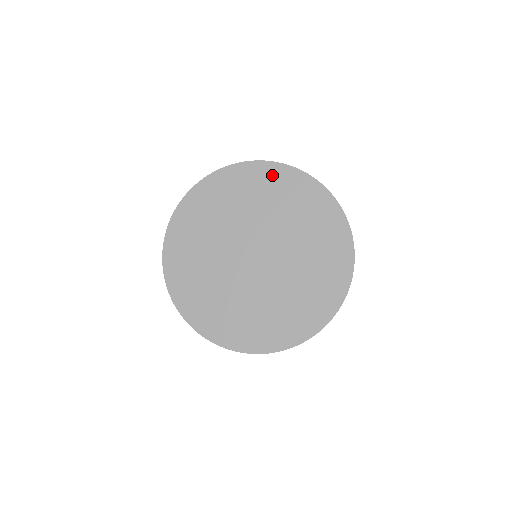
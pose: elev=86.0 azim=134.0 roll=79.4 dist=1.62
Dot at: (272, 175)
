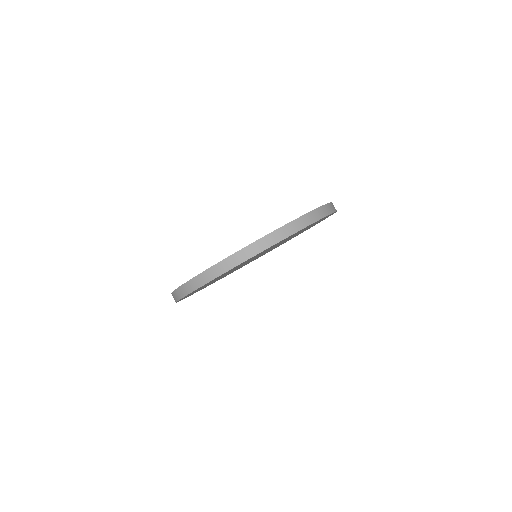
Dot at: occluded
